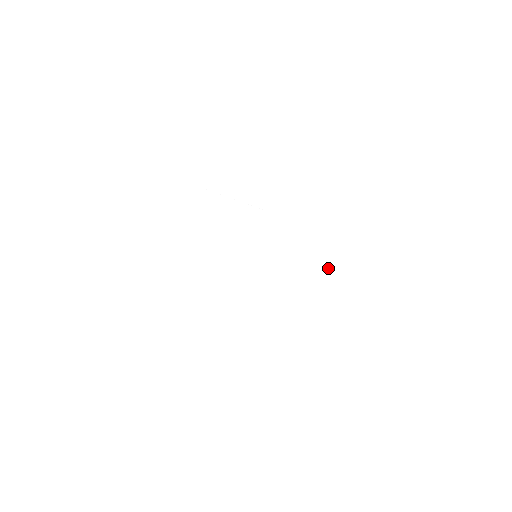
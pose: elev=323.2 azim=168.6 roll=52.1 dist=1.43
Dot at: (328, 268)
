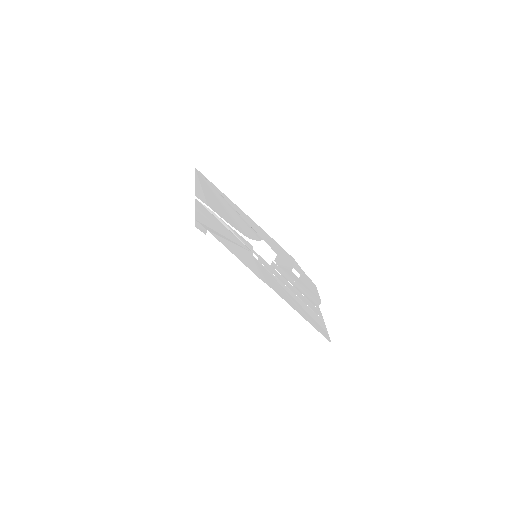
Dot at: (314, 314)
